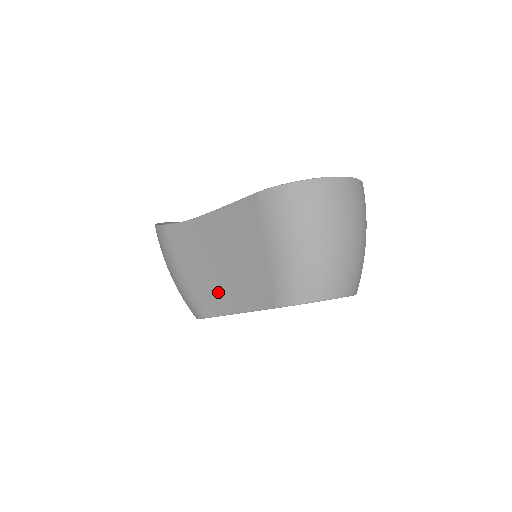
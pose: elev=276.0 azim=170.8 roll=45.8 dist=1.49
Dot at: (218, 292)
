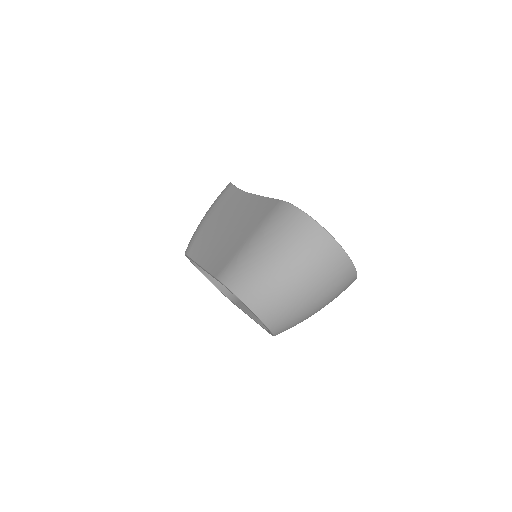
Dot at: (207, 244)
